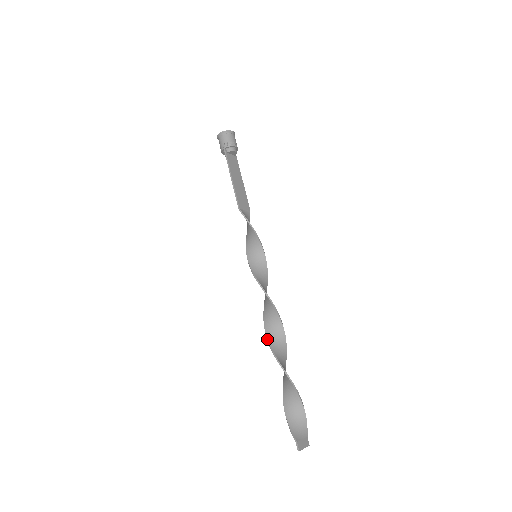
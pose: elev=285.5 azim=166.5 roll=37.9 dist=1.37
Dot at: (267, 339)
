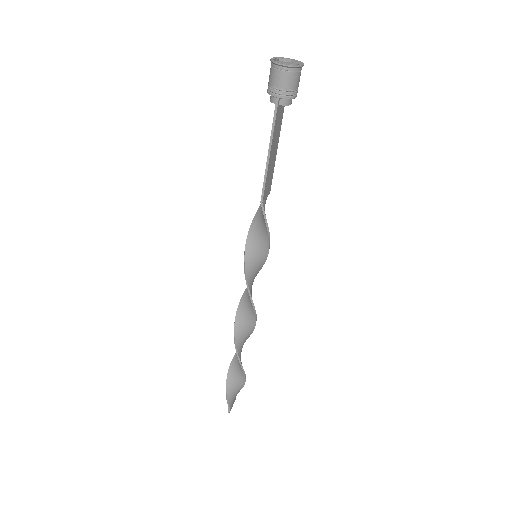
Dot at: (234, 337)
